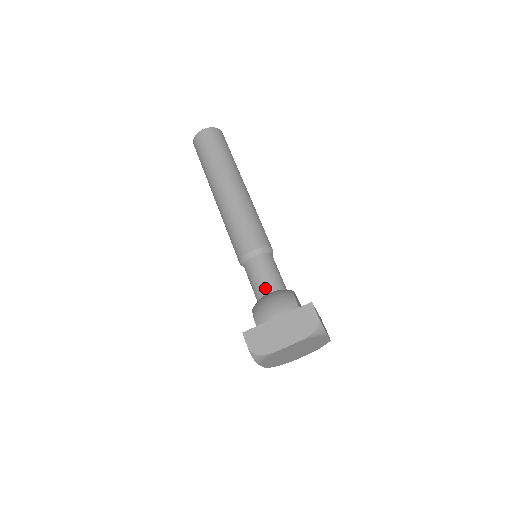
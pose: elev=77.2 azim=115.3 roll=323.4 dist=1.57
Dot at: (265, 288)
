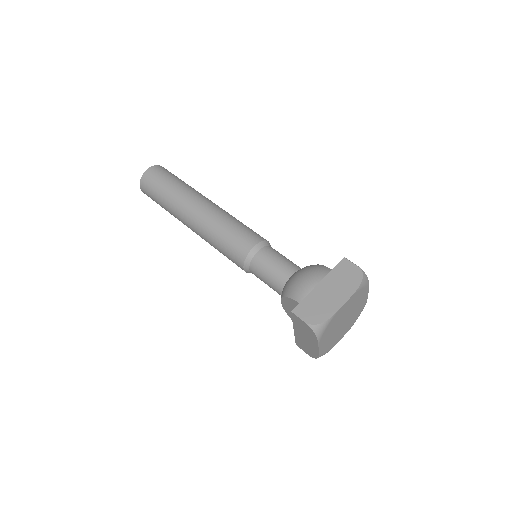
Dot at: (286, 272)
